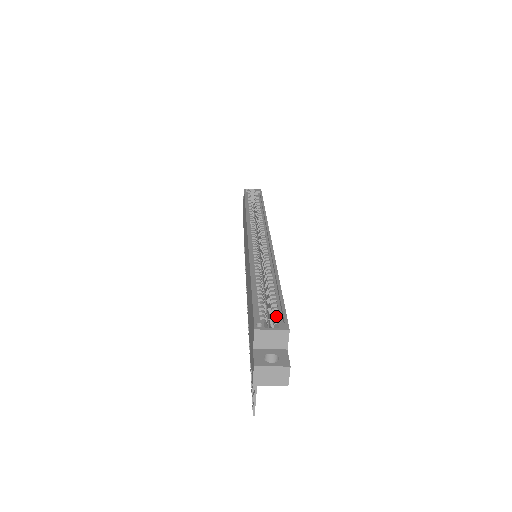
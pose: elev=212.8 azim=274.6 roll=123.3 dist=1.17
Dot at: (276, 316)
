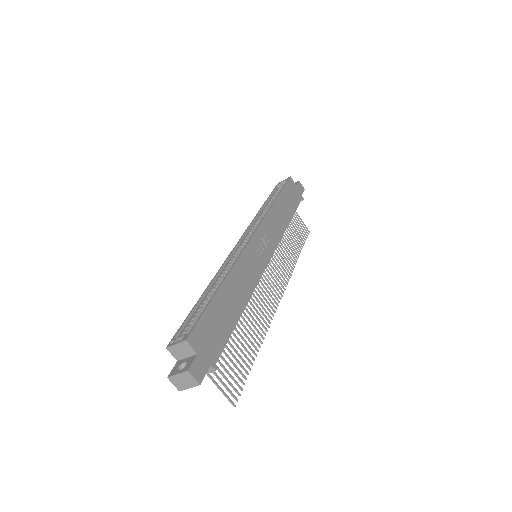
Dot at: occluded
